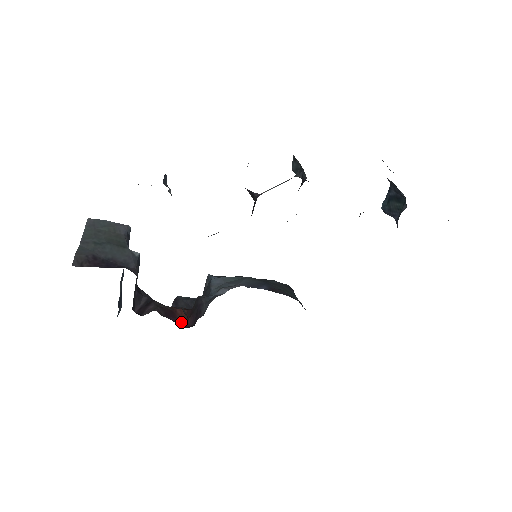
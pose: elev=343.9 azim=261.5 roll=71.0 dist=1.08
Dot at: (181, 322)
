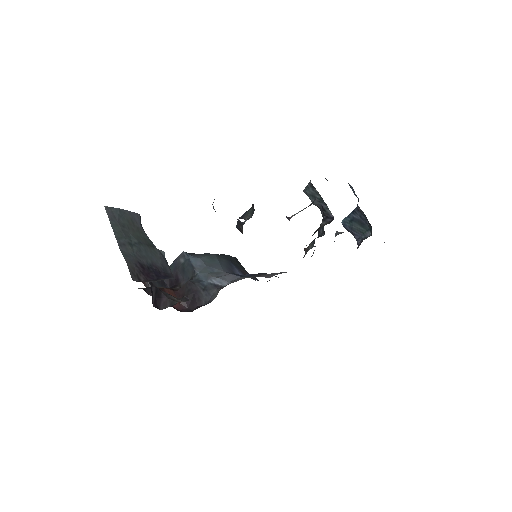
Dot at: occluded
